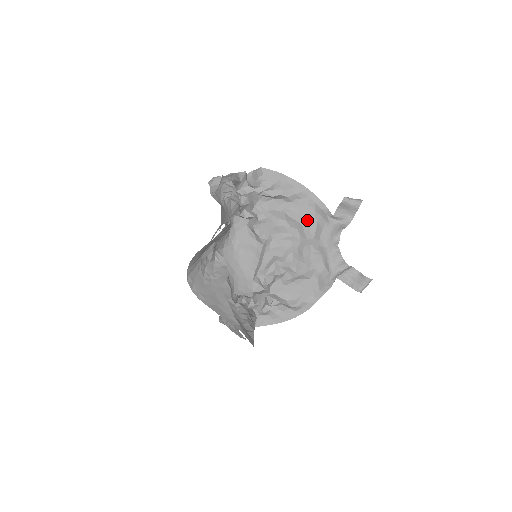
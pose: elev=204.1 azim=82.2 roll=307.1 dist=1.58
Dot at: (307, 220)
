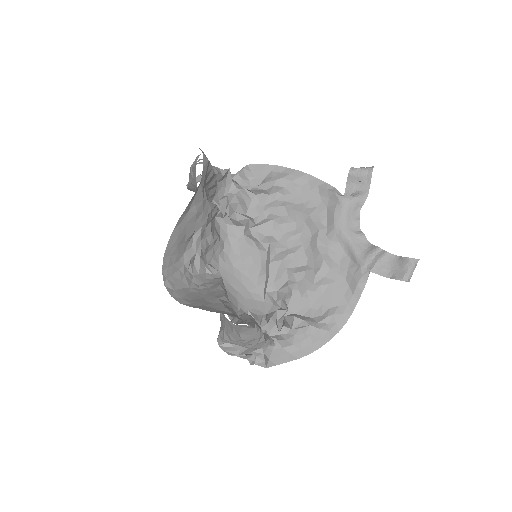
Dot at: (313, 208)
